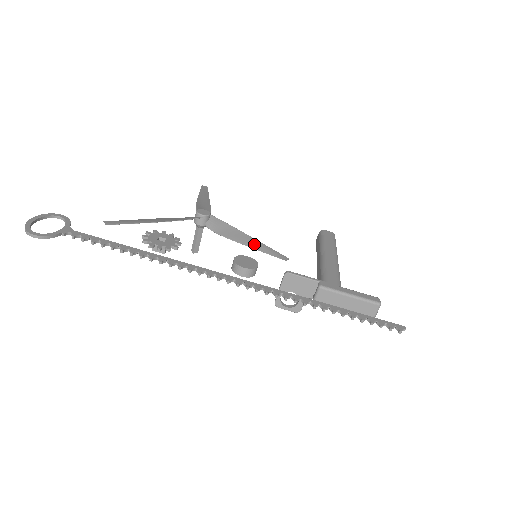
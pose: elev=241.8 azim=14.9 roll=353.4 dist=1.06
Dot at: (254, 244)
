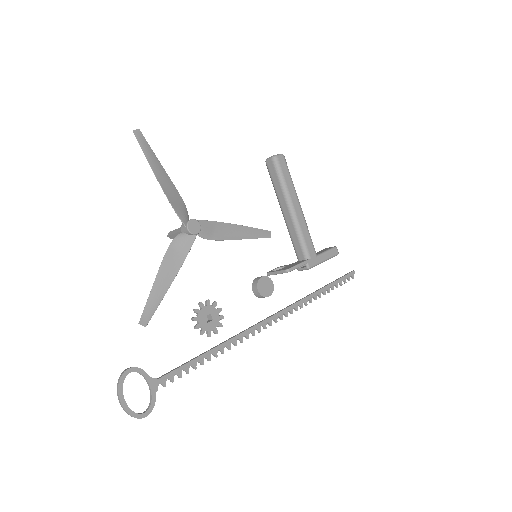
Dot at: (244, 234)
